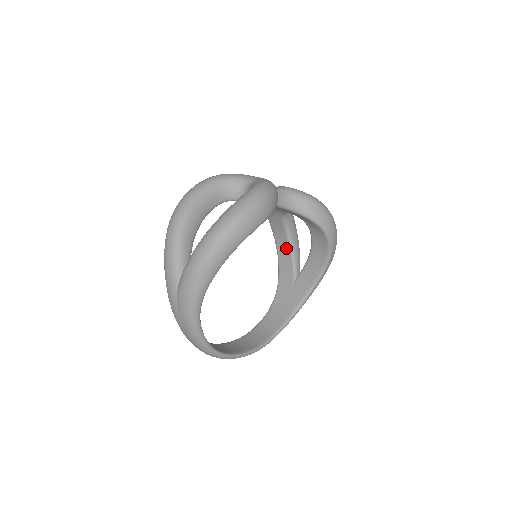
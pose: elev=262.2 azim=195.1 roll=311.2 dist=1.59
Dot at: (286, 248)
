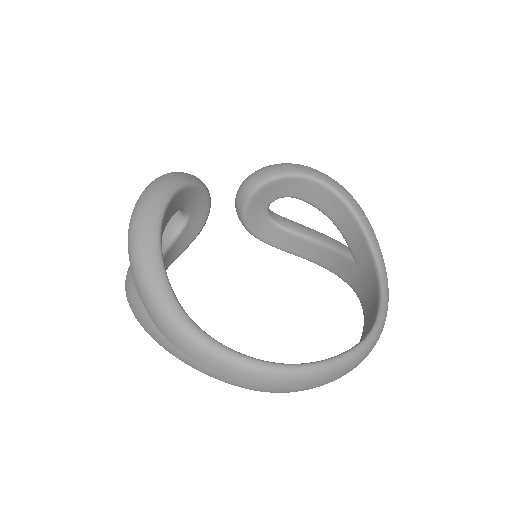
Dot at: (319, 250)
